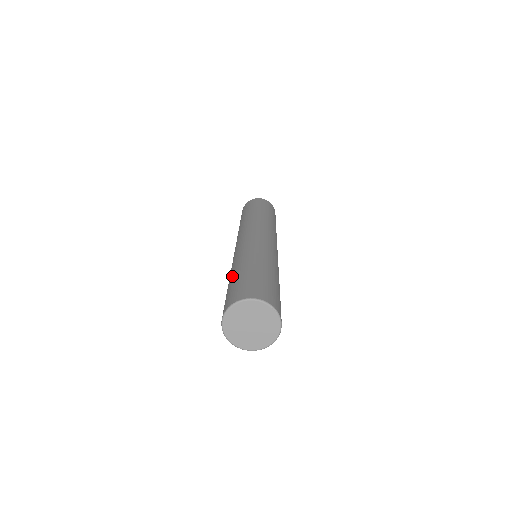
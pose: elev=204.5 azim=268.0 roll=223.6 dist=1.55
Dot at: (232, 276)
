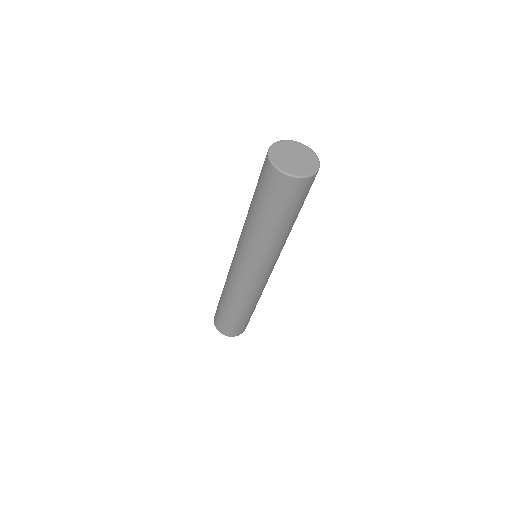
Dot at: occluded
